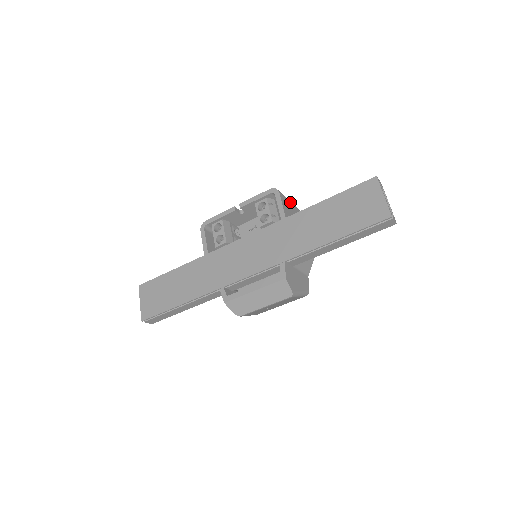
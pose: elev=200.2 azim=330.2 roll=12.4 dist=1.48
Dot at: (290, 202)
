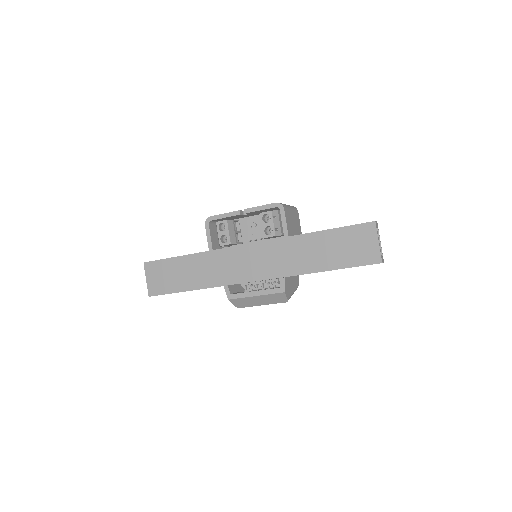
Dot at: (291, 210)
